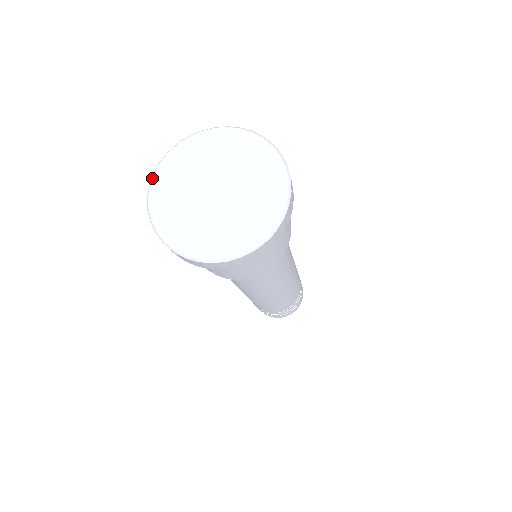
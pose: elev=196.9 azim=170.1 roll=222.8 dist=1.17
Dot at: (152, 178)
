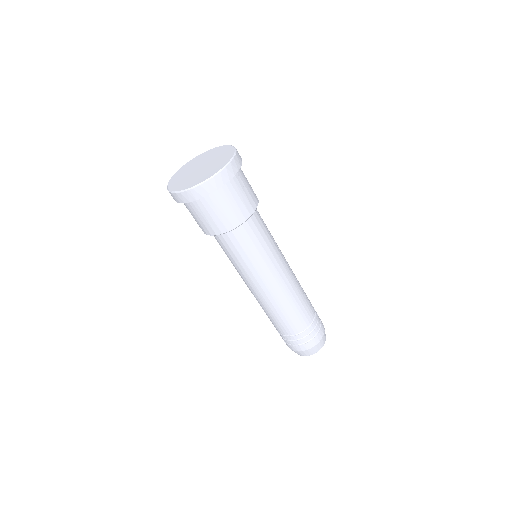
Dot at: (196, 156)
